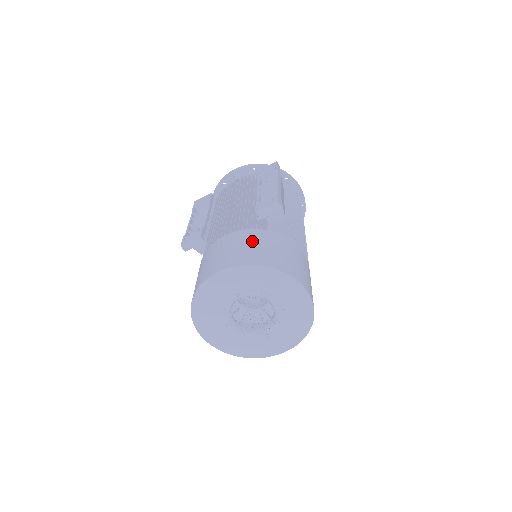
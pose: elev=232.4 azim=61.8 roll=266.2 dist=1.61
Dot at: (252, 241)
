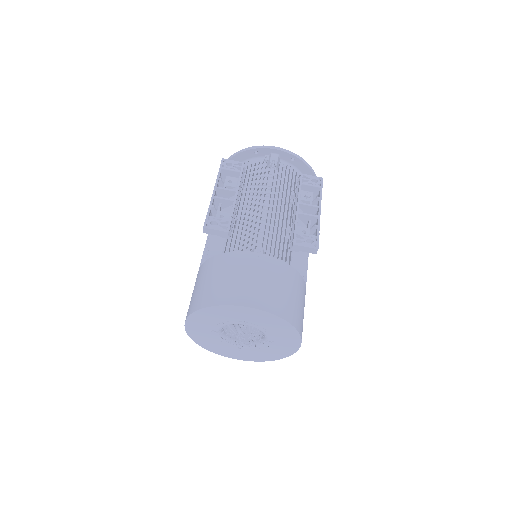
Dot at: (282, 281)
